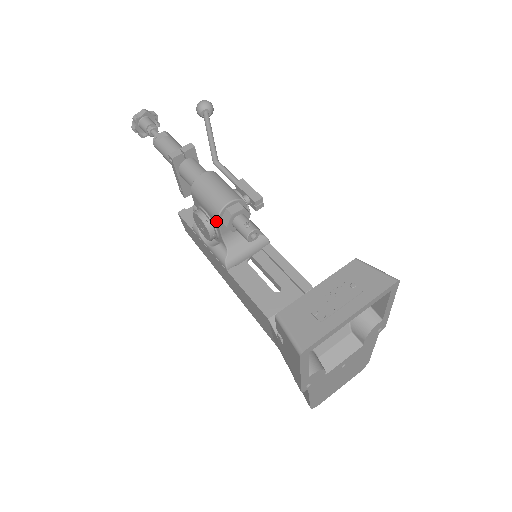
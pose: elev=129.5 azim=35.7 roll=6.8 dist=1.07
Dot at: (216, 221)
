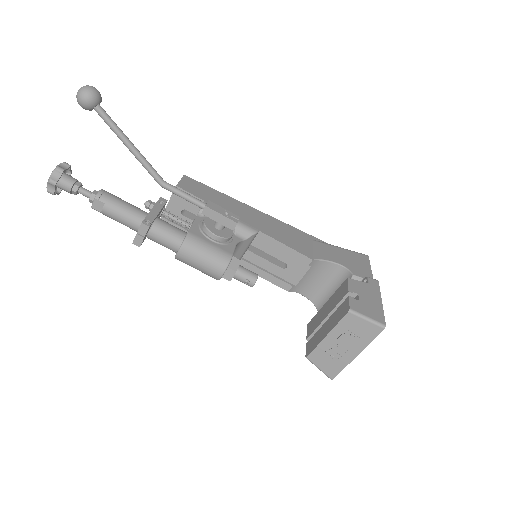
Dot at: occluded
